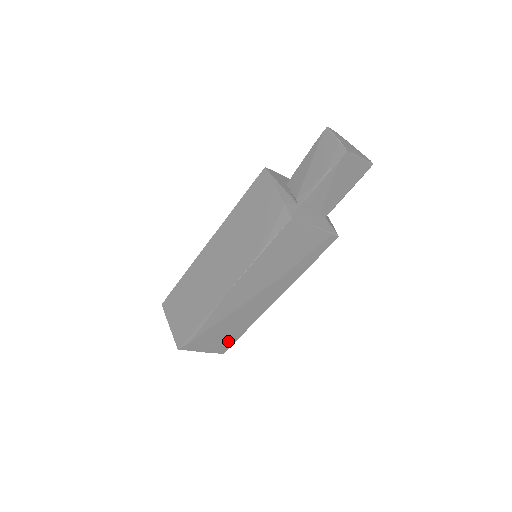
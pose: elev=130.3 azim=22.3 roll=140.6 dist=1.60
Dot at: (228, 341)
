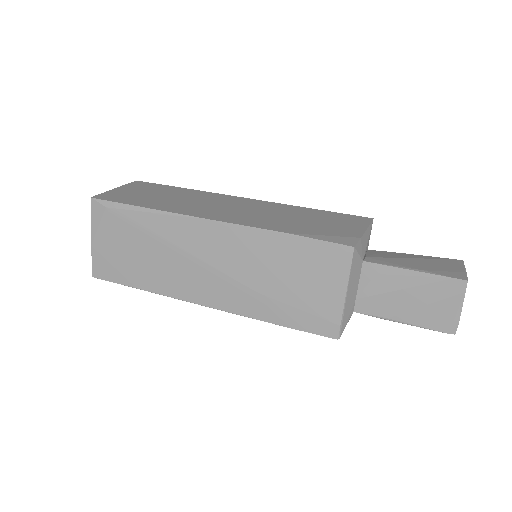
Dot at: (118, 271)
